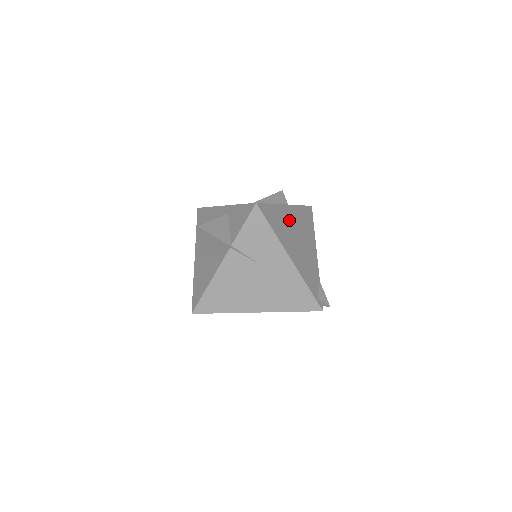
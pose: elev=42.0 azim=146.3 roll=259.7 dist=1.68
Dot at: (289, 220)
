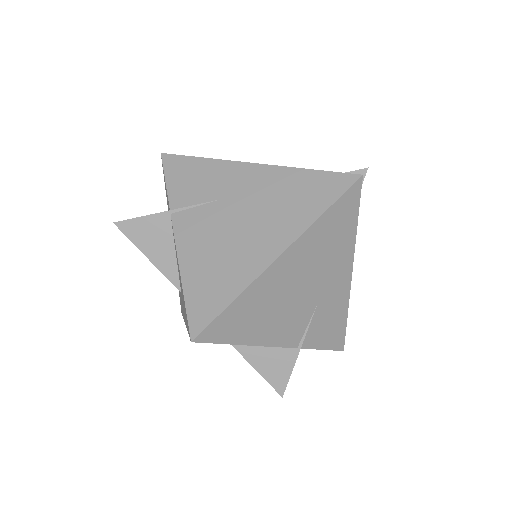
Dot at: occluded
